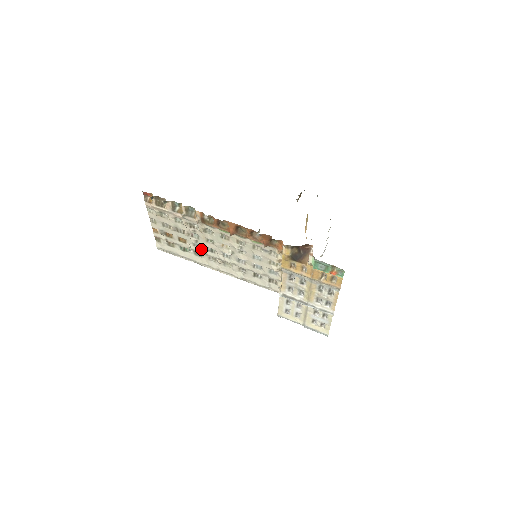
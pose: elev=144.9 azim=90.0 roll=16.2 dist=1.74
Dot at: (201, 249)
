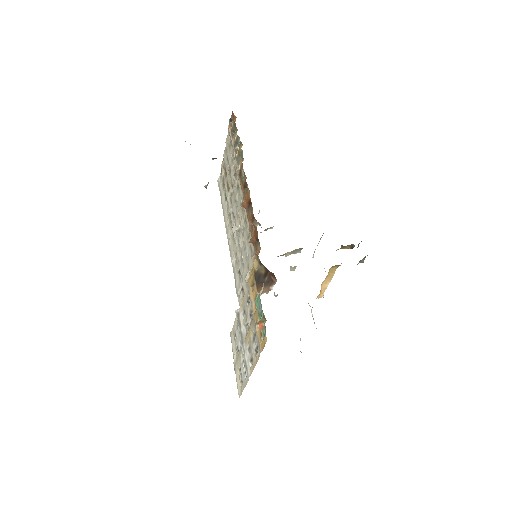
Dot at: (231, 207)
